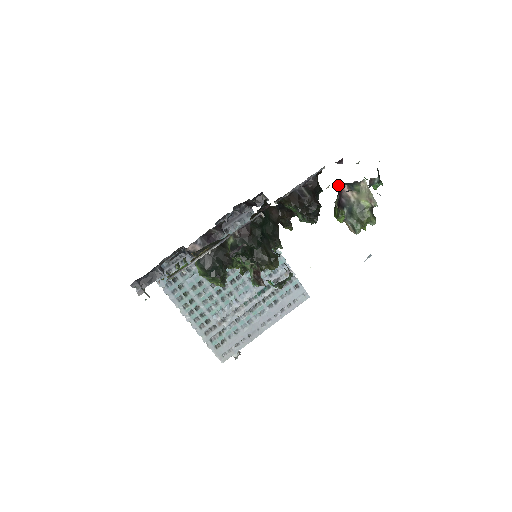
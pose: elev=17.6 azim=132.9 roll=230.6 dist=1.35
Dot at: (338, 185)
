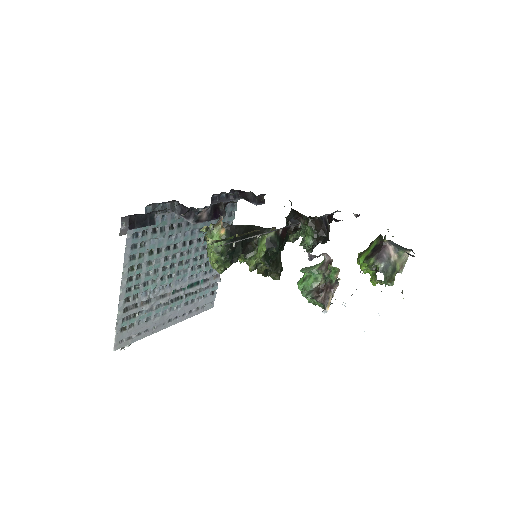
Dot at: (385, 241)
